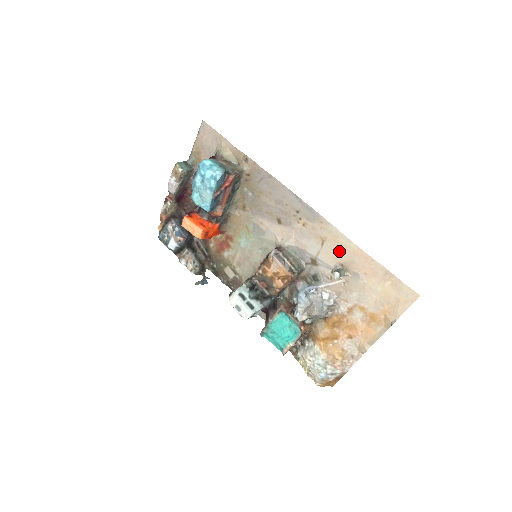
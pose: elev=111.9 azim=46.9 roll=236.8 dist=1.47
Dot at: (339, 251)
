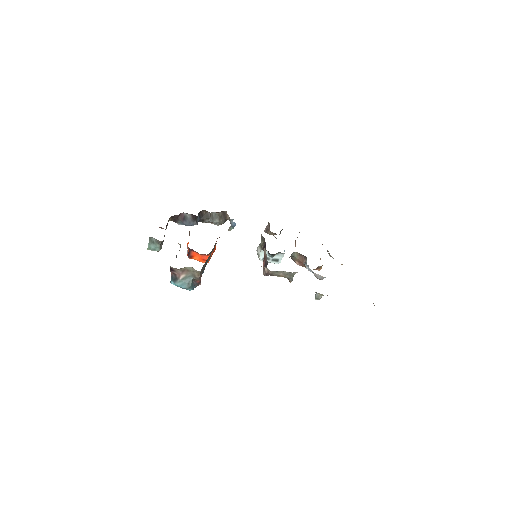
Dot at: occluded
